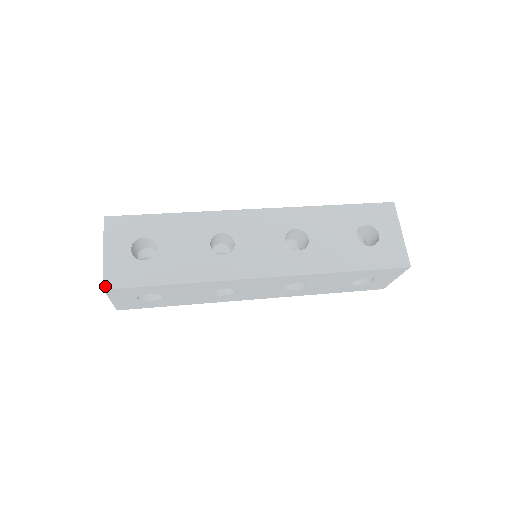
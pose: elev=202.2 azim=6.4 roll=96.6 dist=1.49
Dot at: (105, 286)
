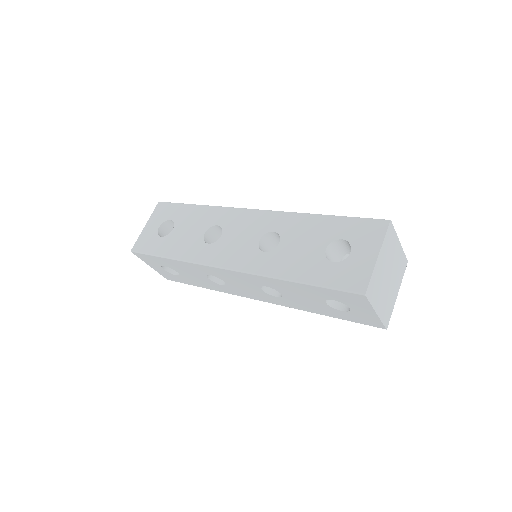
Dot at: (133, 249)
